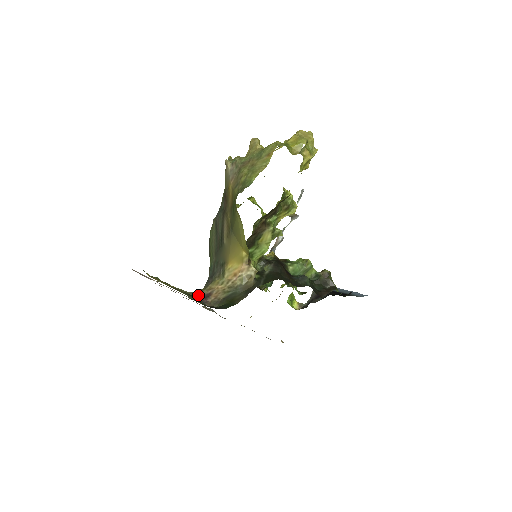
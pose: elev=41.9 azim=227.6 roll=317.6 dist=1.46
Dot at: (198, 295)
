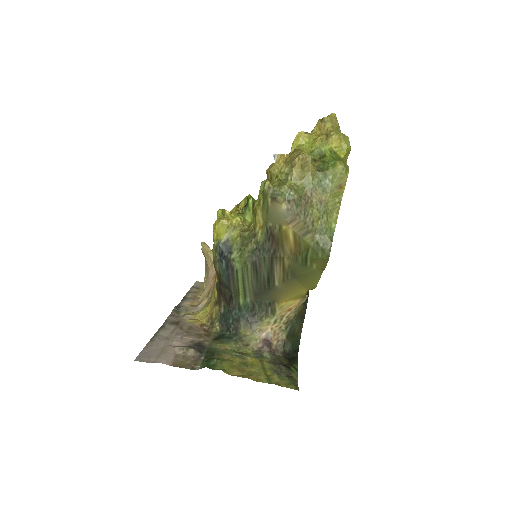
Dot at: (256, 346)
